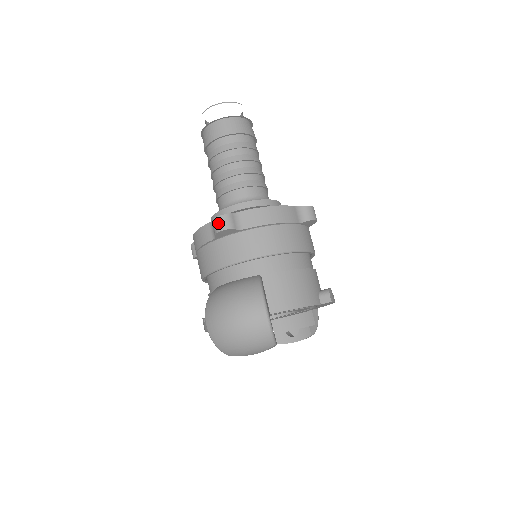
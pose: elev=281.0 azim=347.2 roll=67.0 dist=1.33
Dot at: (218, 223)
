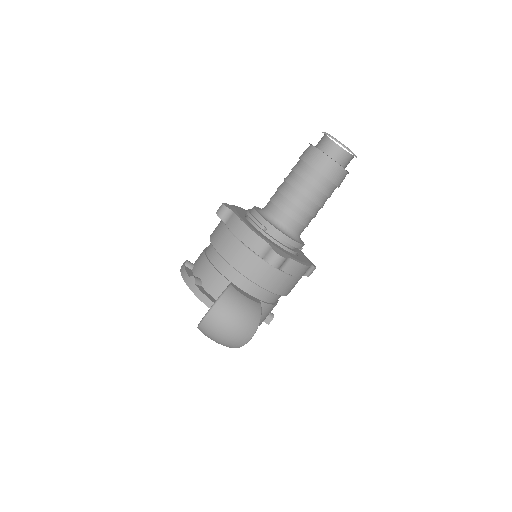
Dot at: (275, 259)
